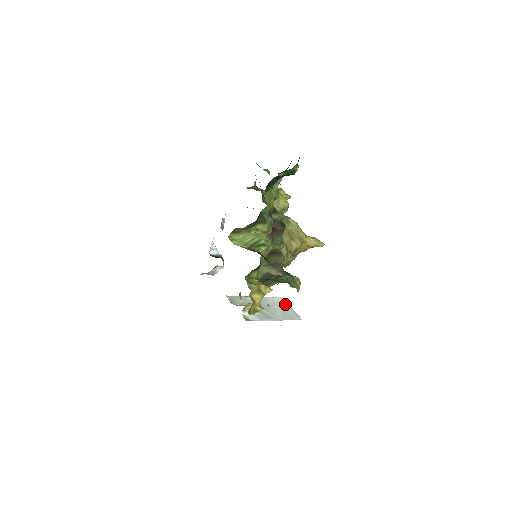
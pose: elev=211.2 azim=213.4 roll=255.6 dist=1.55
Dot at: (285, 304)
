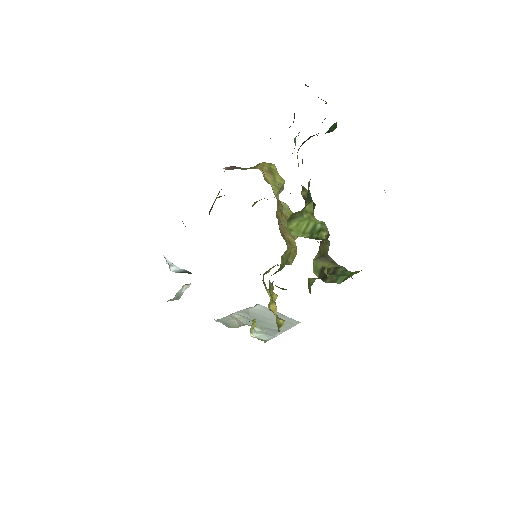
Dot at: (270, 311)
